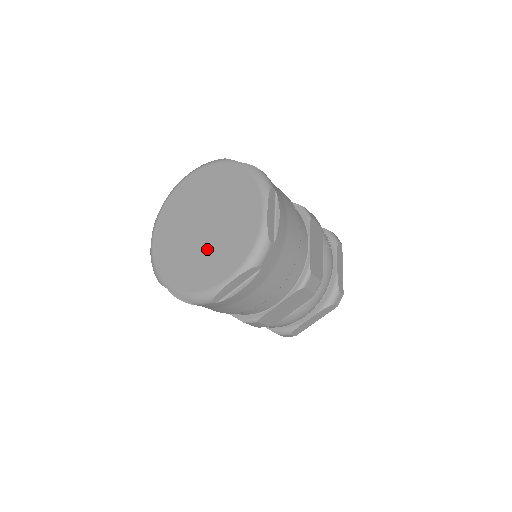
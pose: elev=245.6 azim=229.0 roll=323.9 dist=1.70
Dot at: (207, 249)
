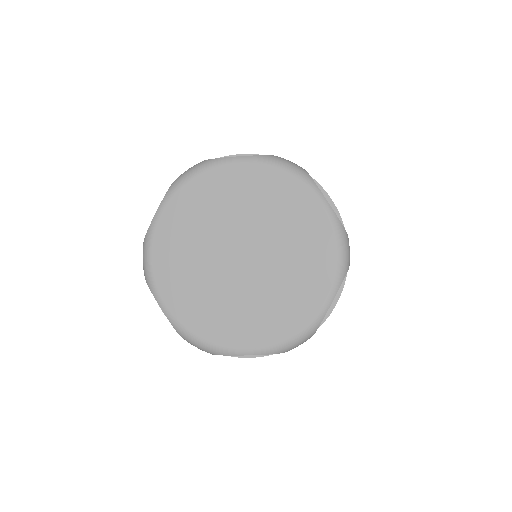
Dot at: (234, 293)
